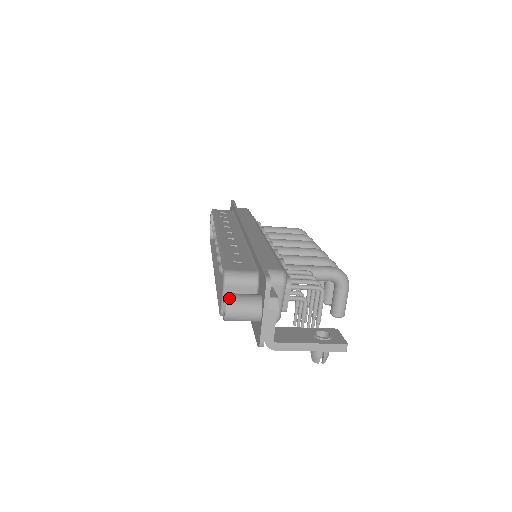
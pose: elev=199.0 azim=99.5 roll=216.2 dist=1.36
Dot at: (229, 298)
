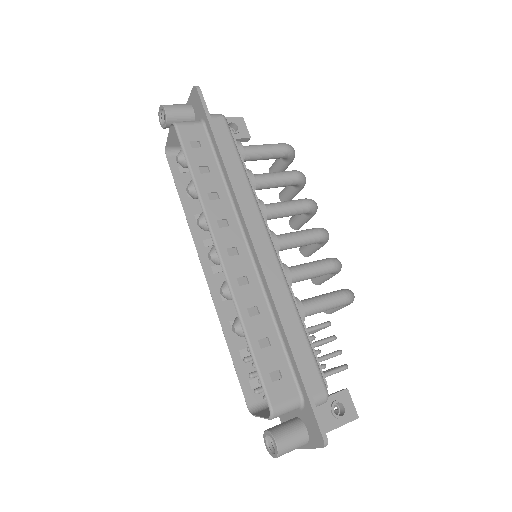
Dot at: (281, 450)
